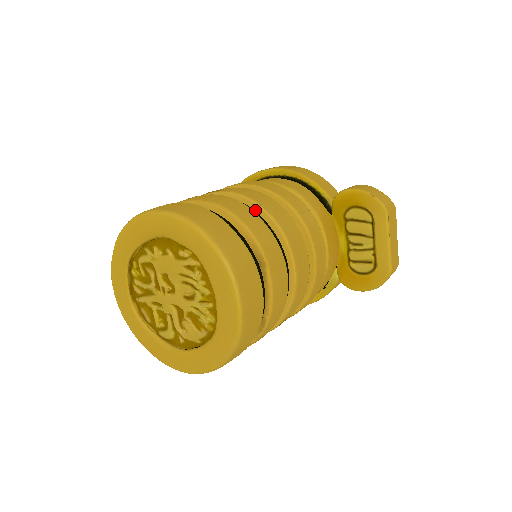
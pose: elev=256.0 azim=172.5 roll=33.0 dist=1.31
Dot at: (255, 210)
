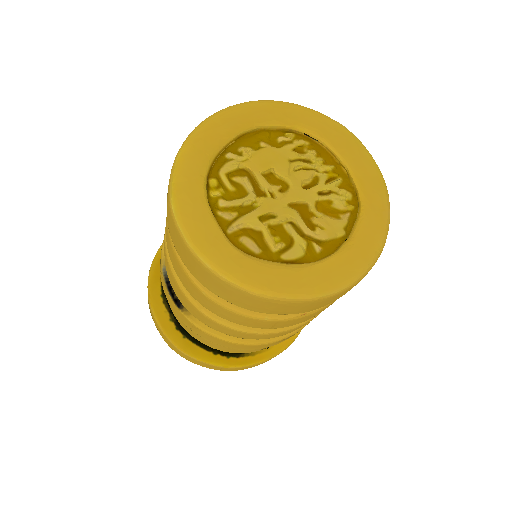
Dot at: occluded
